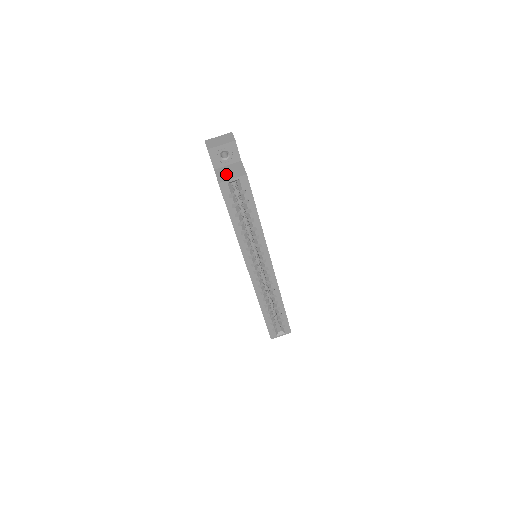
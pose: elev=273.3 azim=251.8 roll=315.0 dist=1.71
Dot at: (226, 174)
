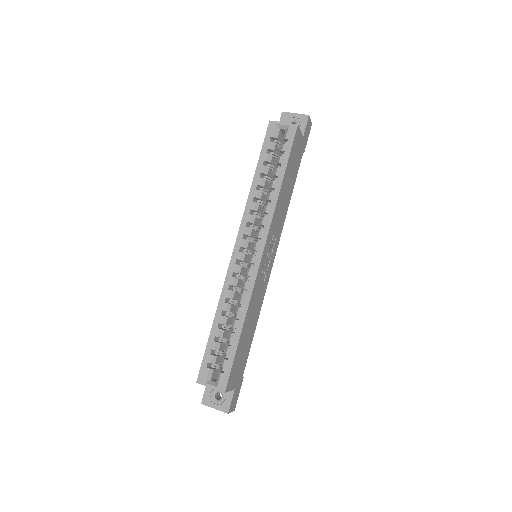
Dot at: occluded
